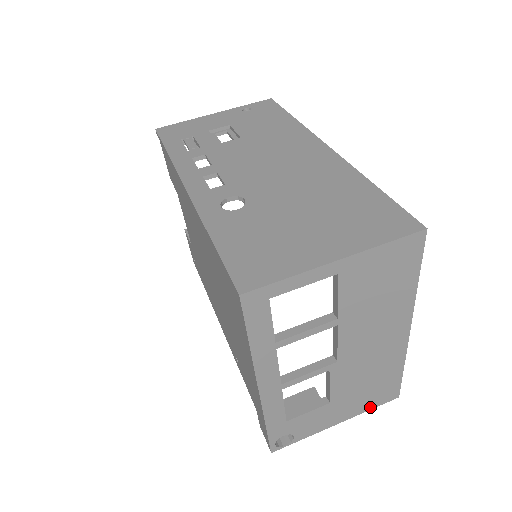
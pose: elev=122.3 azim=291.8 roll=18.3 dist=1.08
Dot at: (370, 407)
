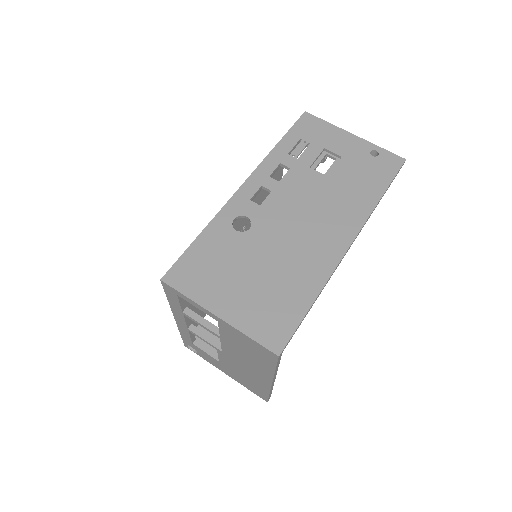
Dot at: (247, 387)
